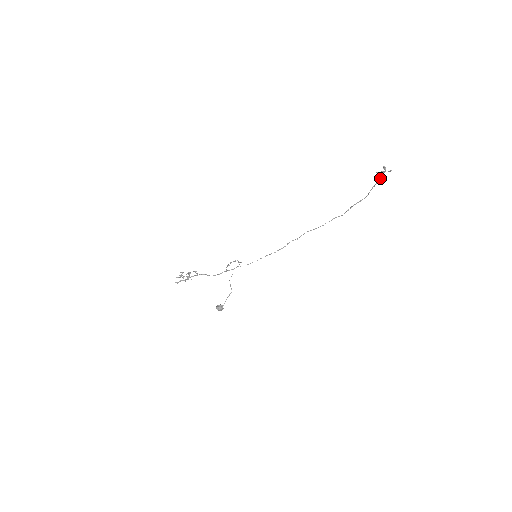
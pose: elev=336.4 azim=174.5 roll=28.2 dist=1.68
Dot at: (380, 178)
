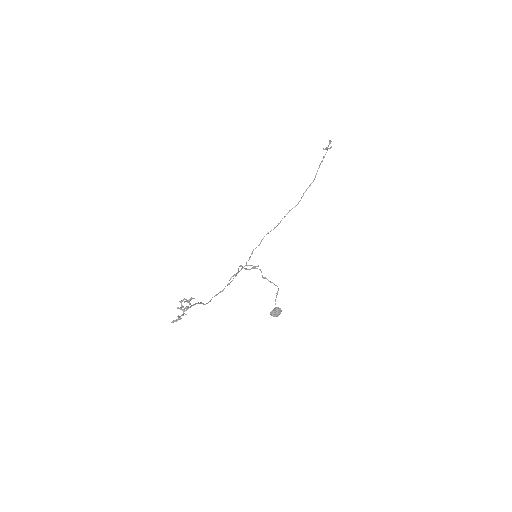
Dot at: (324, 156)
